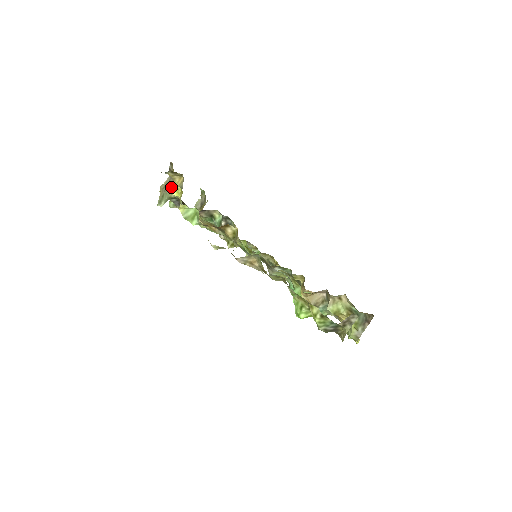
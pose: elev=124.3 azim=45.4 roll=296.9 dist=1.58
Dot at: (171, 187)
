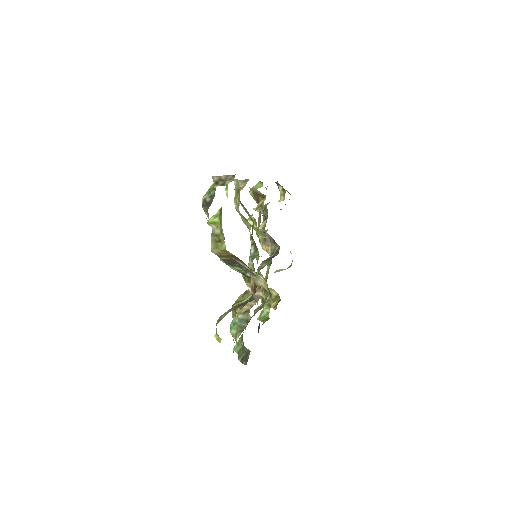
Dot at: occluded
